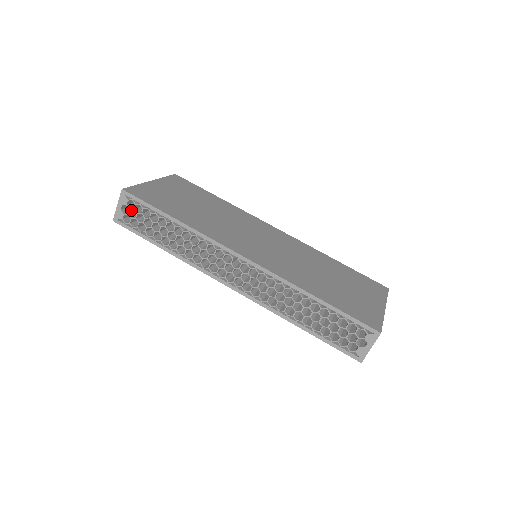
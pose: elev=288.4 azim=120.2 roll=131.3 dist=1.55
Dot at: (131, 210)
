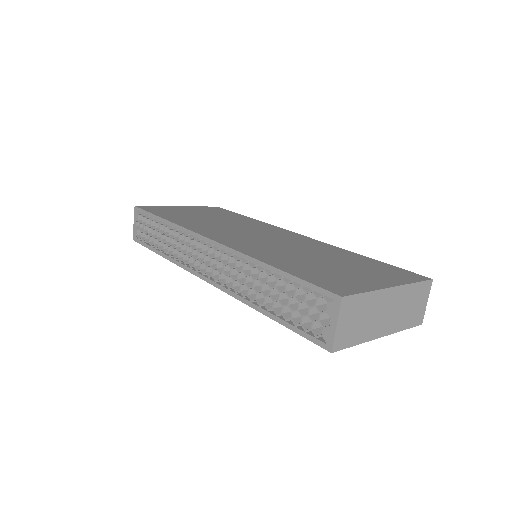
Dot at: occluded
